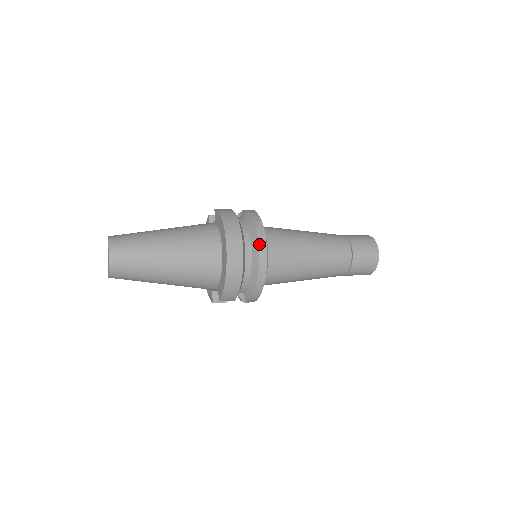
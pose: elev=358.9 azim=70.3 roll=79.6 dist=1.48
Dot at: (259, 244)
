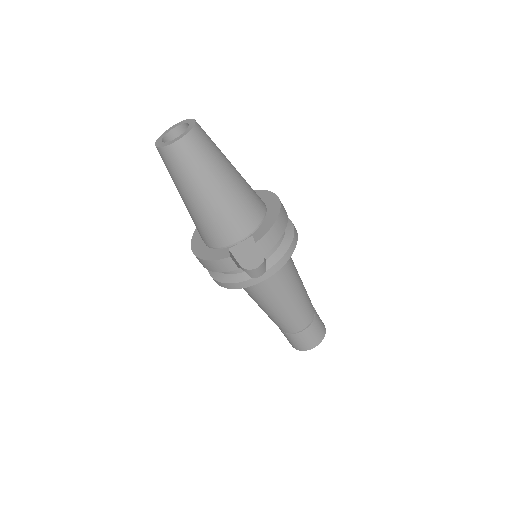
Dot at: occluded
